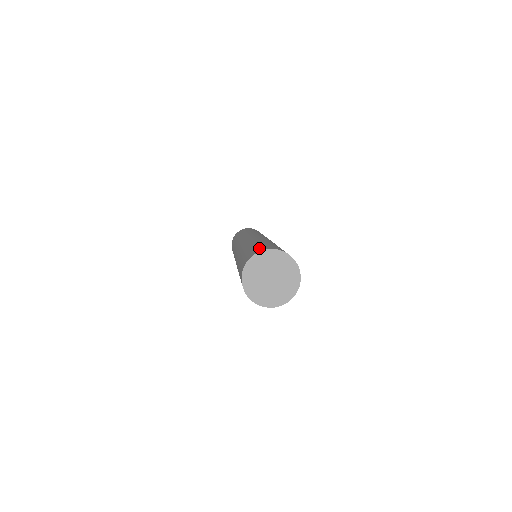
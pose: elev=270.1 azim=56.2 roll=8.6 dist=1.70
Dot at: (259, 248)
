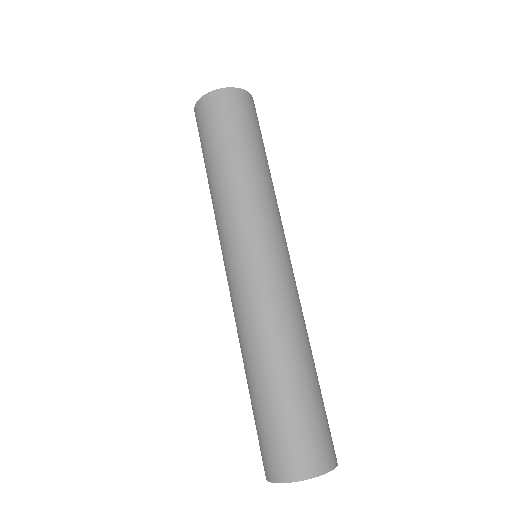
Dot at: (304, 450)
